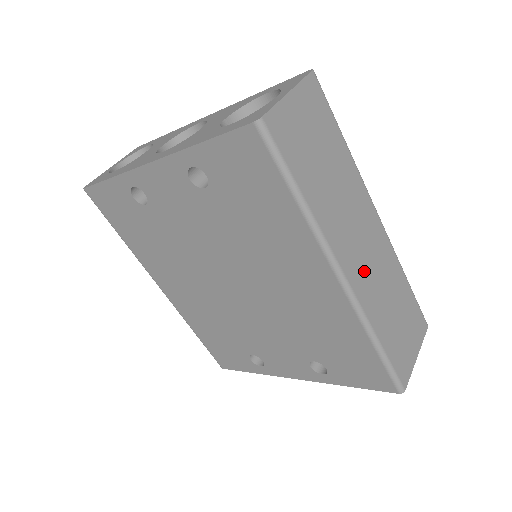
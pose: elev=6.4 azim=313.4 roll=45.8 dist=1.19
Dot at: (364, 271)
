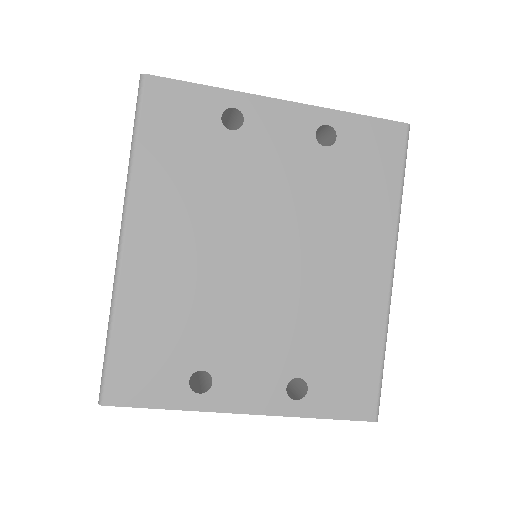
Dot at: occluded
